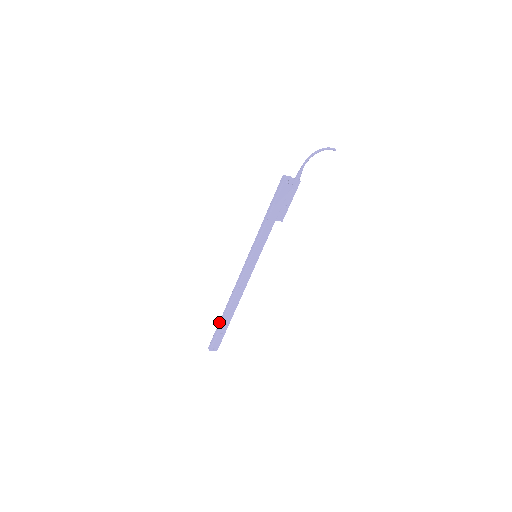
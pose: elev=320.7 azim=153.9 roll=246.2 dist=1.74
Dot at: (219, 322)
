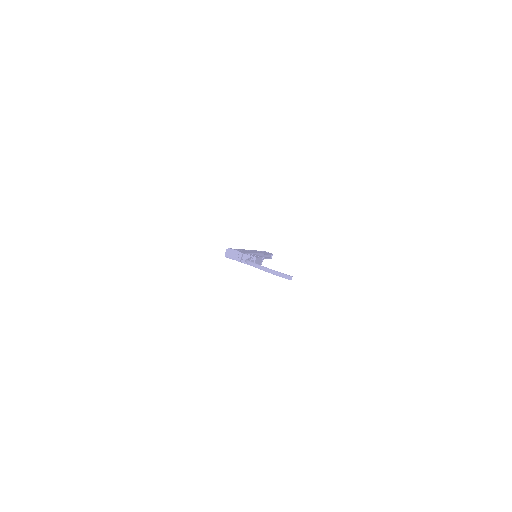
Dot at: occluded
